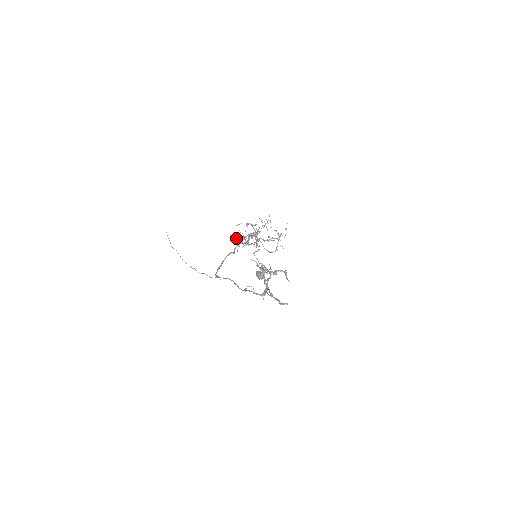
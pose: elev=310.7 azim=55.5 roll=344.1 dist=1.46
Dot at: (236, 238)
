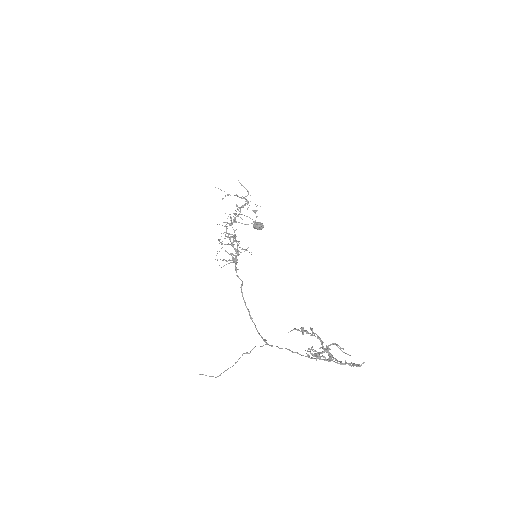
Dot at: occluded
